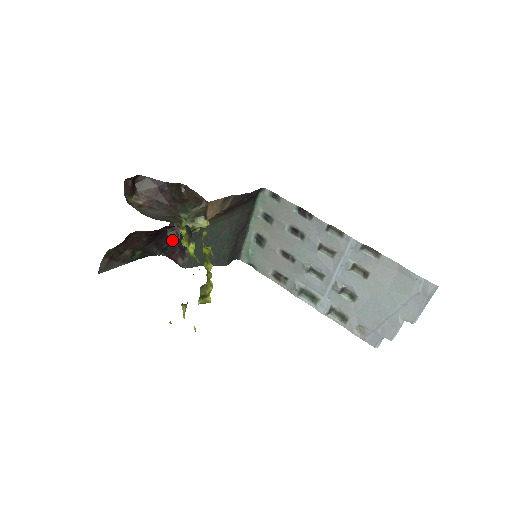
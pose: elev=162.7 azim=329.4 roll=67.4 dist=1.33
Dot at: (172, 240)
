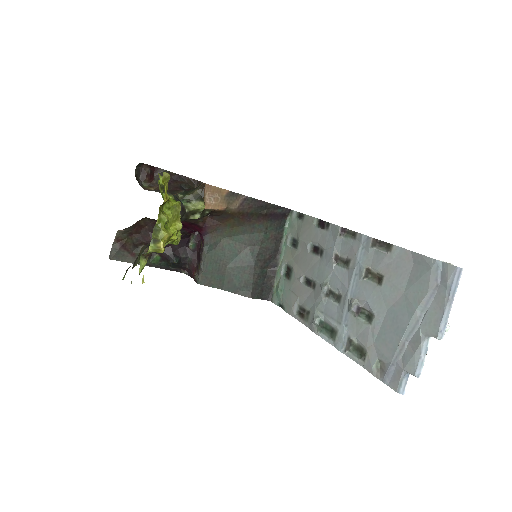
Dot at: (192, 252)
